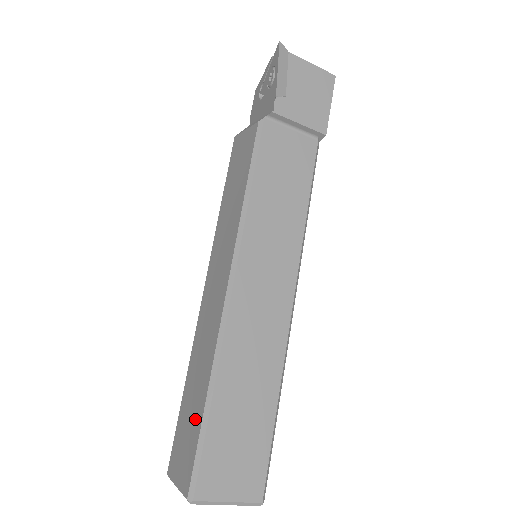
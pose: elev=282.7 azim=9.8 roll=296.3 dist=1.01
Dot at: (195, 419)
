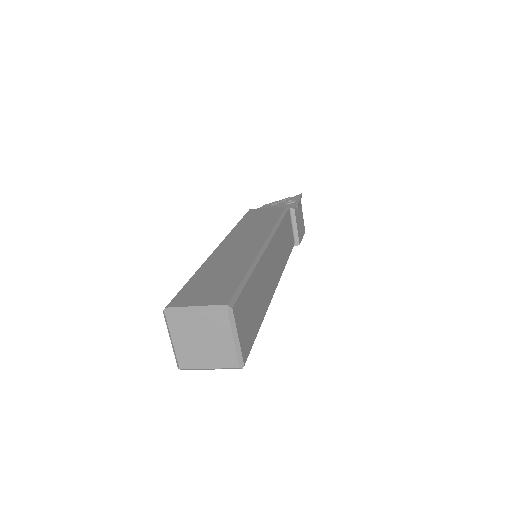
Dot at: (229, 279)
